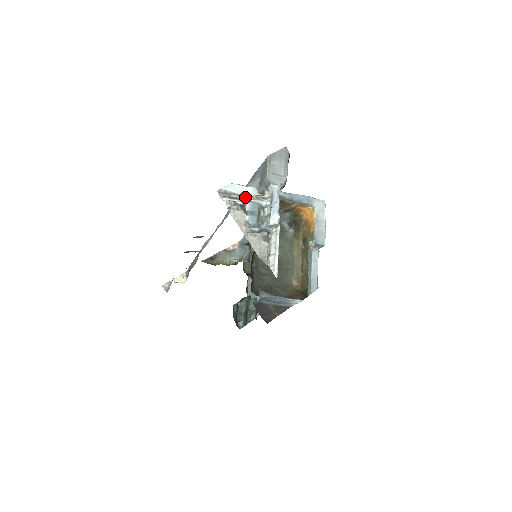
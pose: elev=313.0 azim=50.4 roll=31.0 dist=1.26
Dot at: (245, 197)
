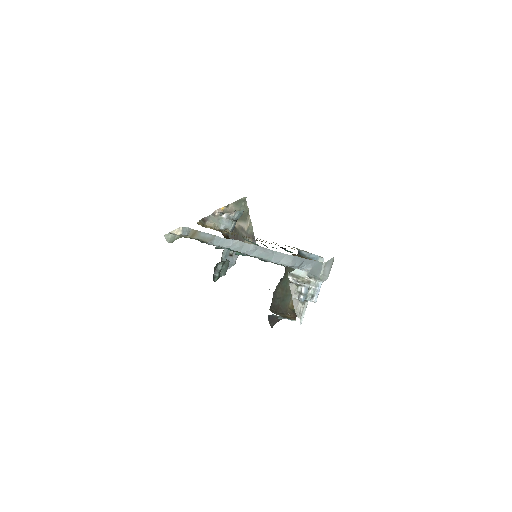
Dot at: (300, 277)
